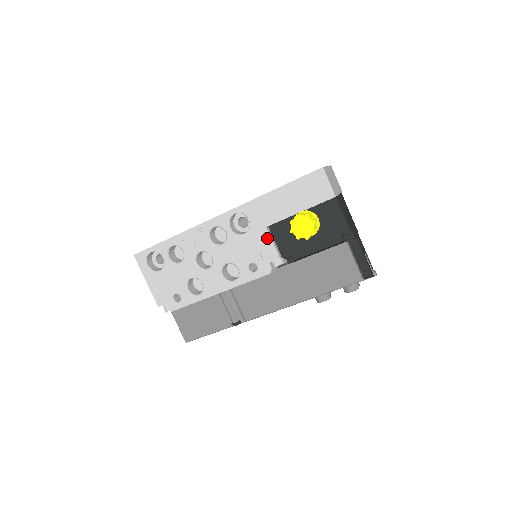
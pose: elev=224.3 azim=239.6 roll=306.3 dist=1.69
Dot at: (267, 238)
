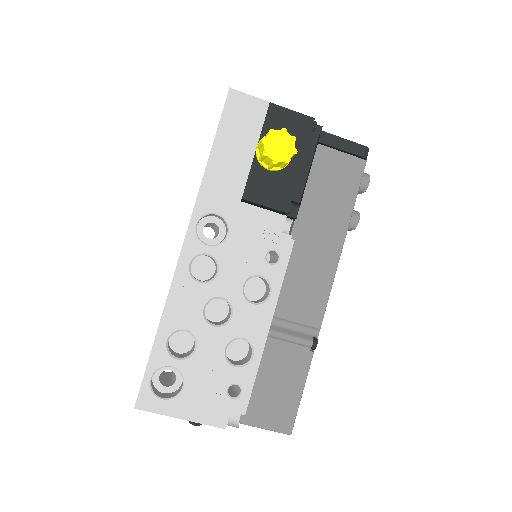
Dot at: (253, 211)
